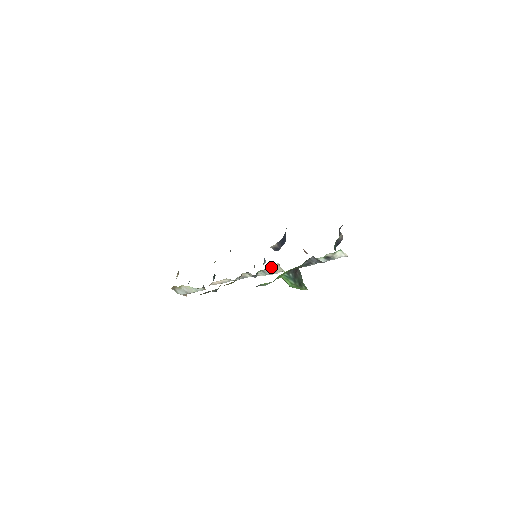
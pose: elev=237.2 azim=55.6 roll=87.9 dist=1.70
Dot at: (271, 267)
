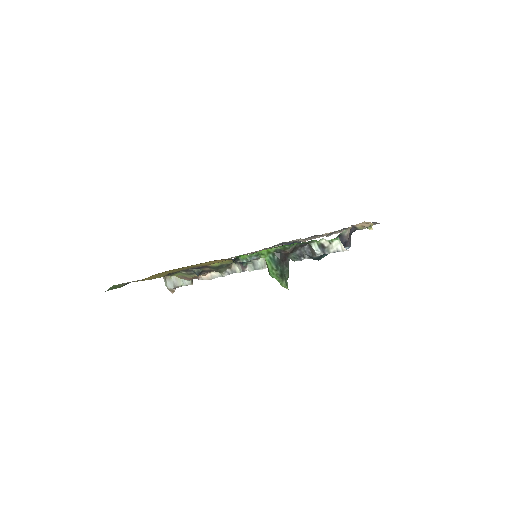
Dot at: (263, 258)
